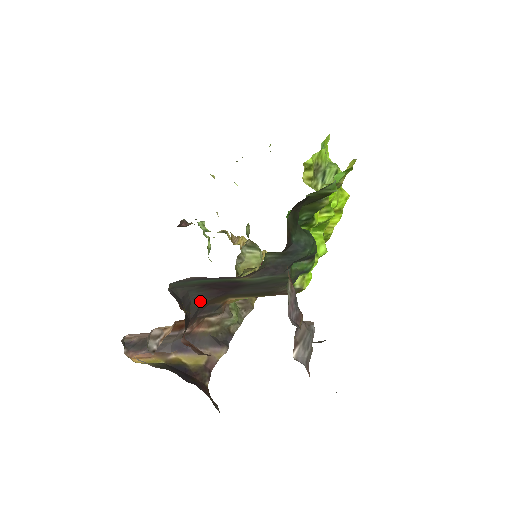
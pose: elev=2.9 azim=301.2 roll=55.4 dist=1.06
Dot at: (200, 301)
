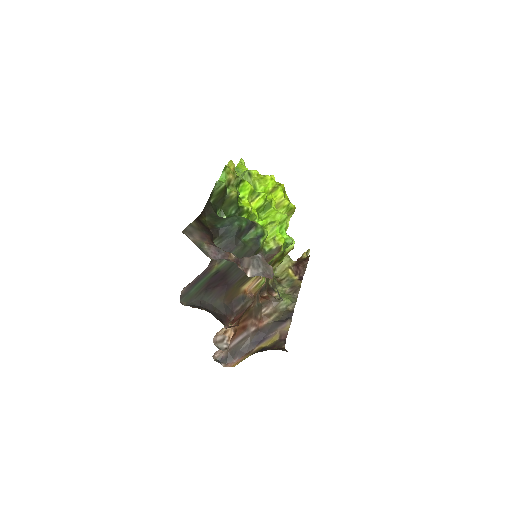
Dot at: (220, 301)
